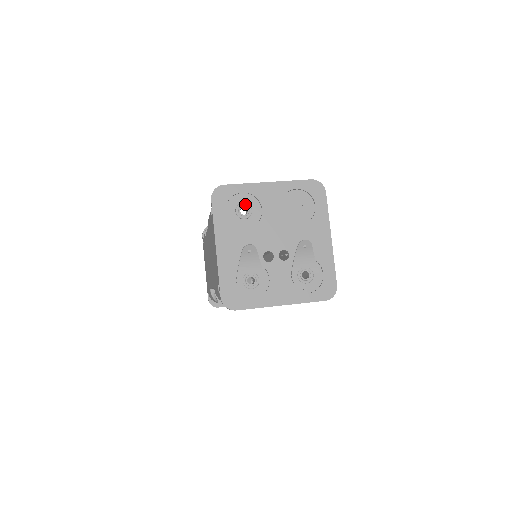
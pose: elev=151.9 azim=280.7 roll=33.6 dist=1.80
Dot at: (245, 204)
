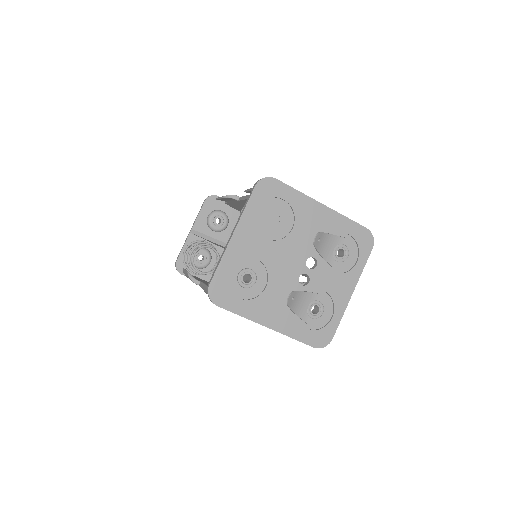
Dot at: (241, 273)
